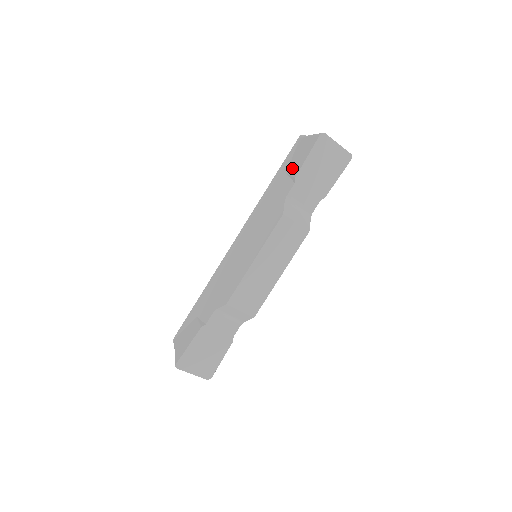
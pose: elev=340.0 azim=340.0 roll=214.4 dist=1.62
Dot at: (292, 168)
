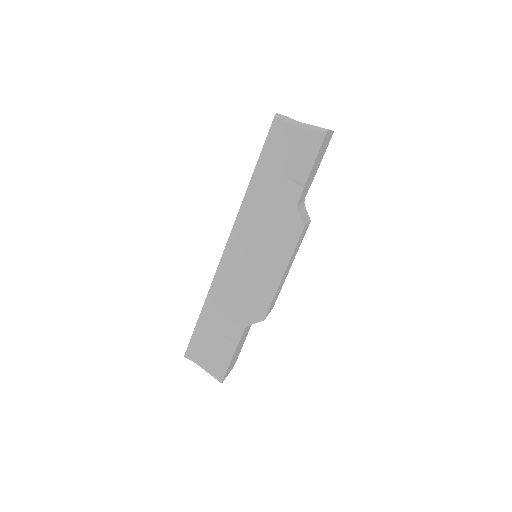
Dot at: (289, 167)
